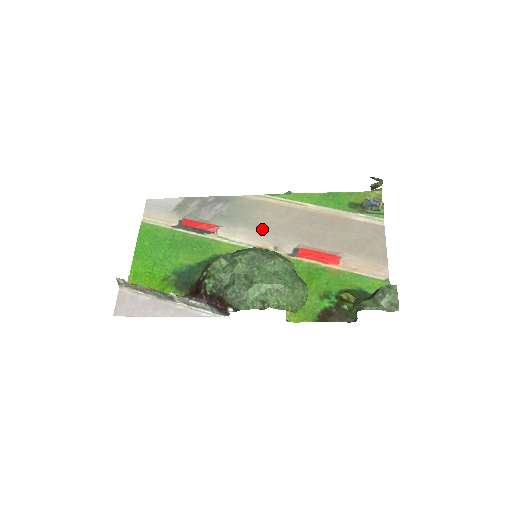
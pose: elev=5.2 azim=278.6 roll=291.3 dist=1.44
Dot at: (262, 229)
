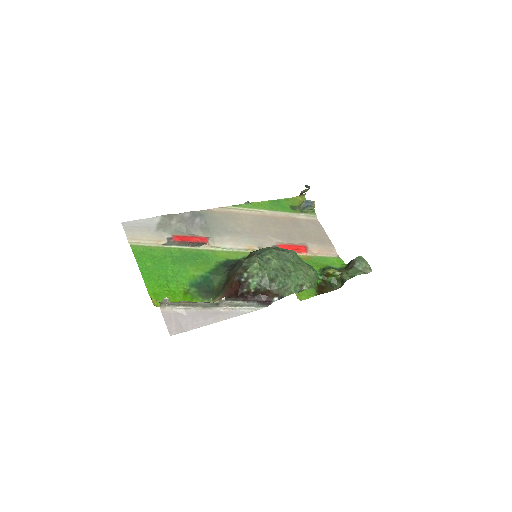
Dot at: (242, 235)
